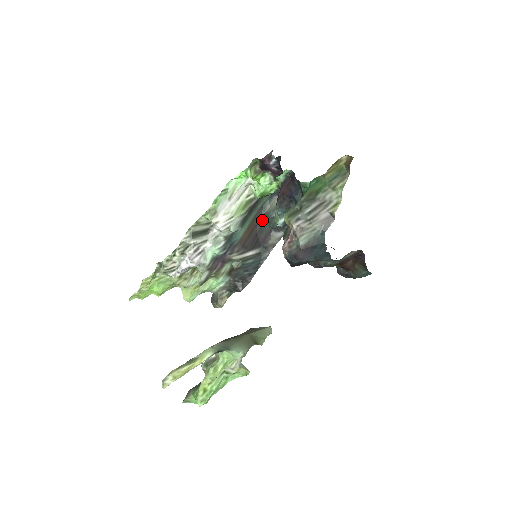
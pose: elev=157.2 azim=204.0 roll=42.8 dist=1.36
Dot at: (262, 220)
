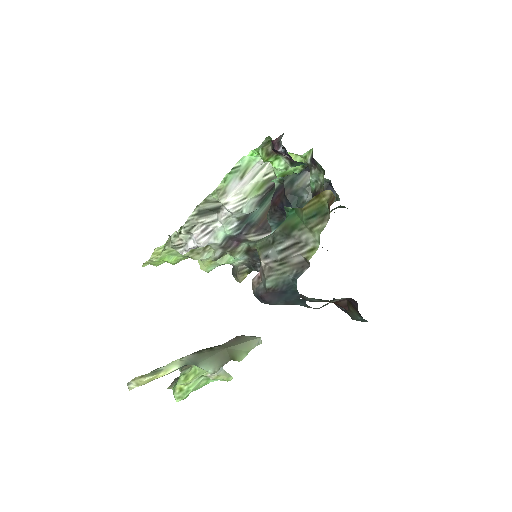
Dot at: (288, 198)
